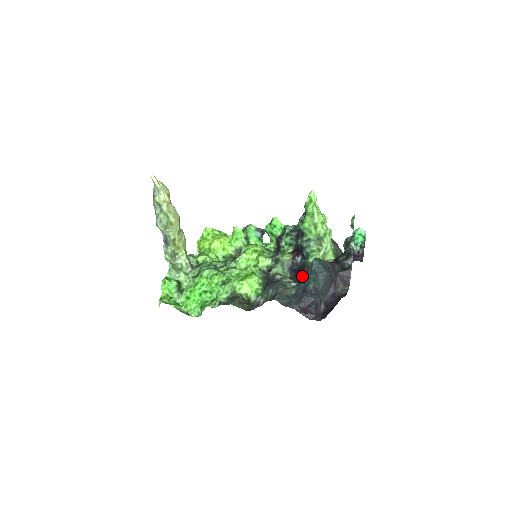
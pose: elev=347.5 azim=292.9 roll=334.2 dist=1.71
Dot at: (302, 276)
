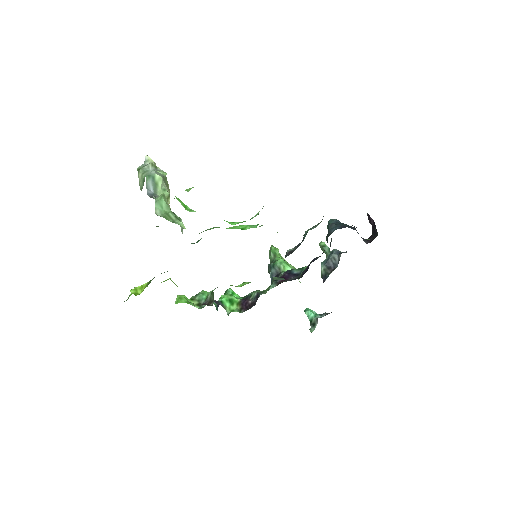
Dot at: (318, 257)
